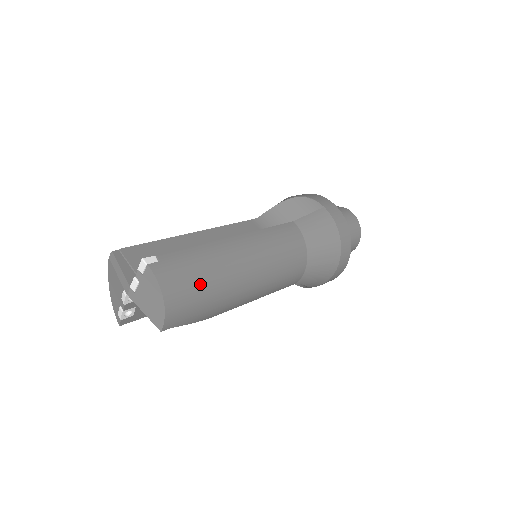
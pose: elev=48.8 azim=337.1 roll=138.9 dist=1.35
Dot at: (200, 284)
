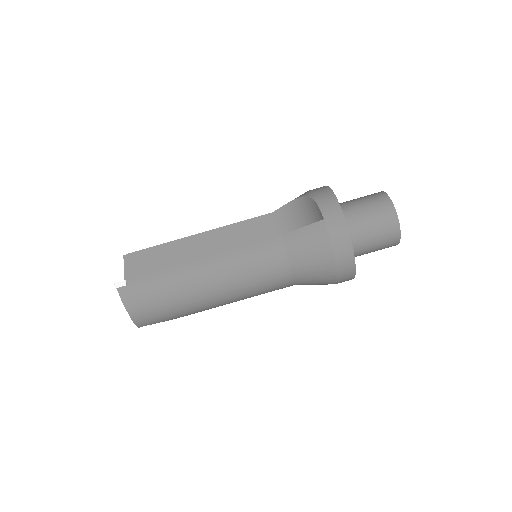
Dot at: (160, 302)
